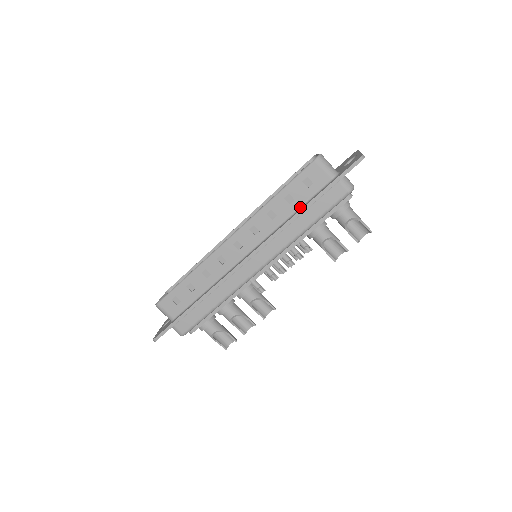
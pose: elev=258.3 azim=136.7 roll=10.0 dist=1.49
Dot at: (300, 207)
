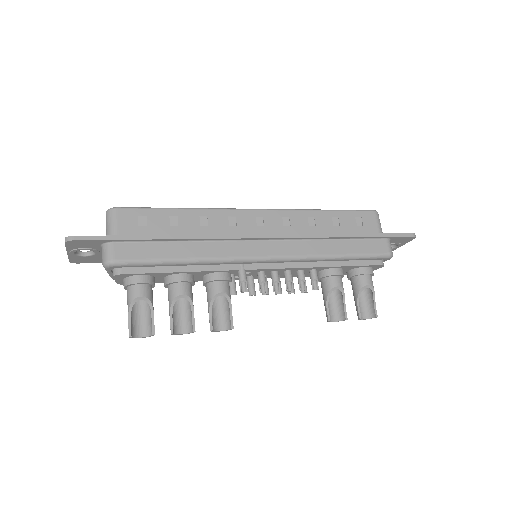
Dot at: occluded
